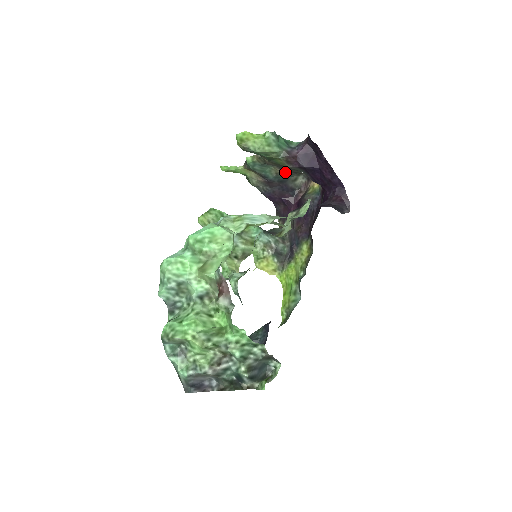
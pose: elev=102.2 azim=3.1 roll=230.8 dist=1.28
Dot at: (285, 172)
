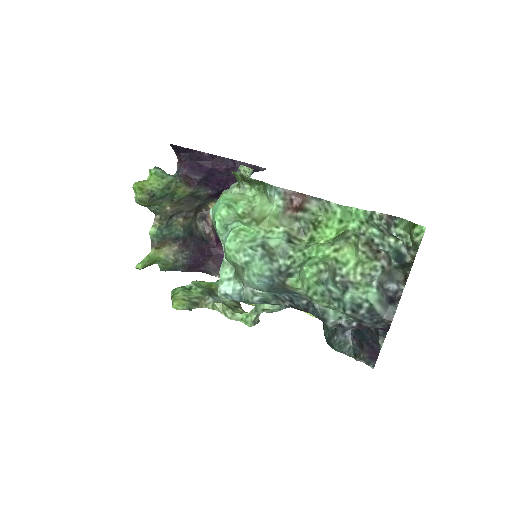
Dot at: (186, 219)
